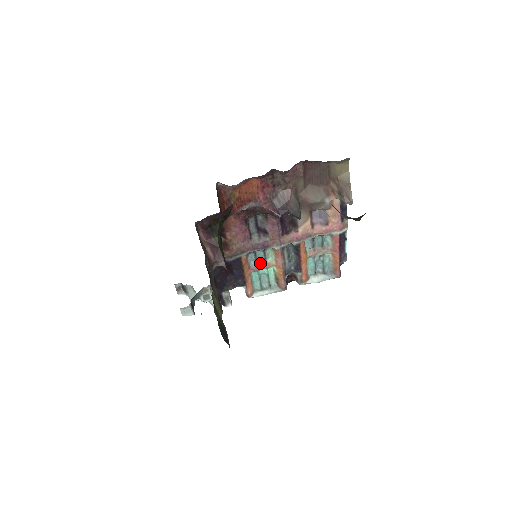
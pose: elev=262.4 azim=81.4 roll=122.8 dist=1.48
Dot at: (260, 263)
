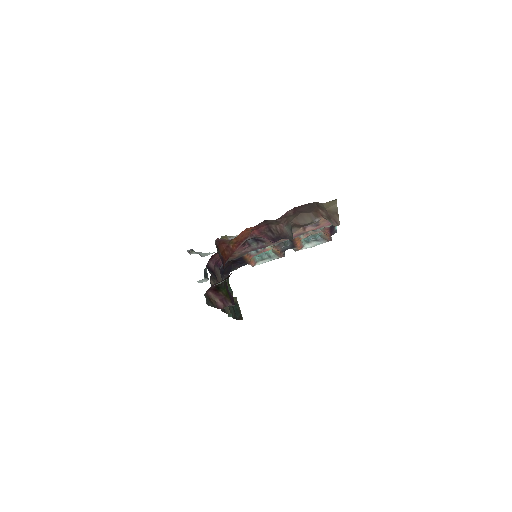
Dot at: (260, 250)
